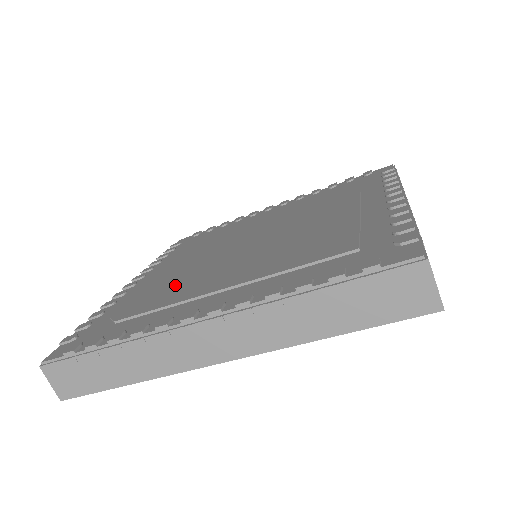
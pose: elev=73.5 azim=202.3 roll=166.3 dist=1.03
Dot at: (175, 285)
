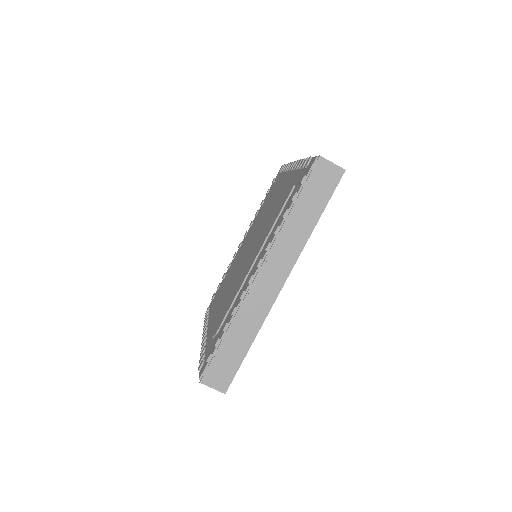
Dot at: (230, 296)
